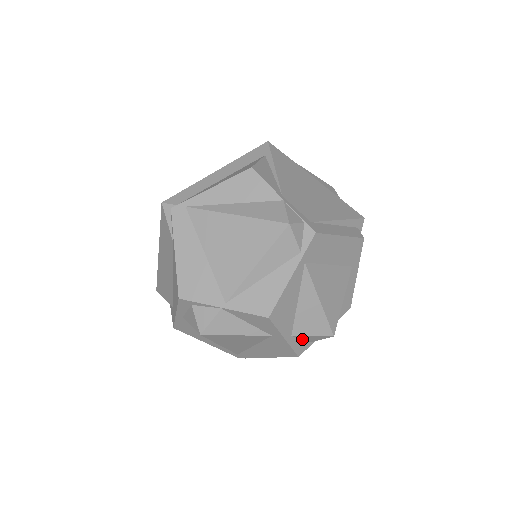
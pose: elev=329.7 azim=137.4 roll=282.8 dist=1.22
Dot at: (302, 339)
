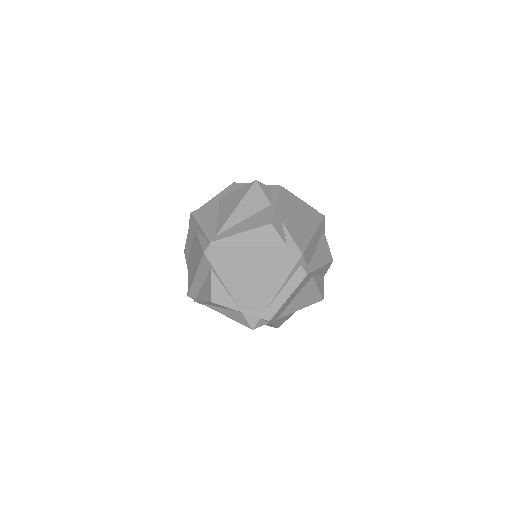
Dot at: occluded
